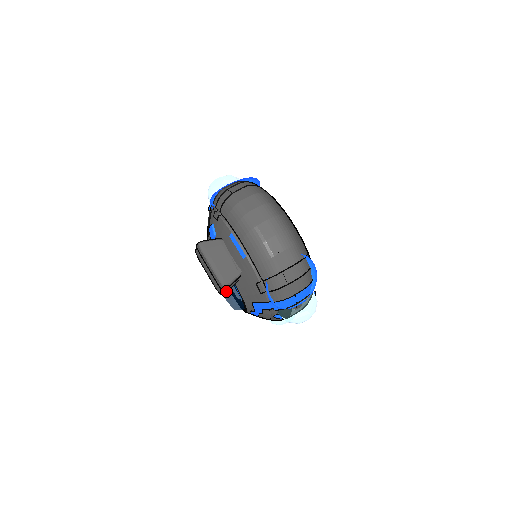
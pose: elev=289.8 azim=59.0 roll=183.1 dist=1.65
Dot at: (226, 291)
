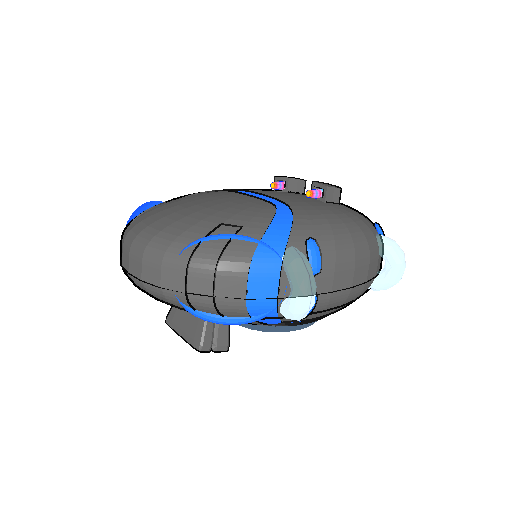
Dot at: (229, 341)
